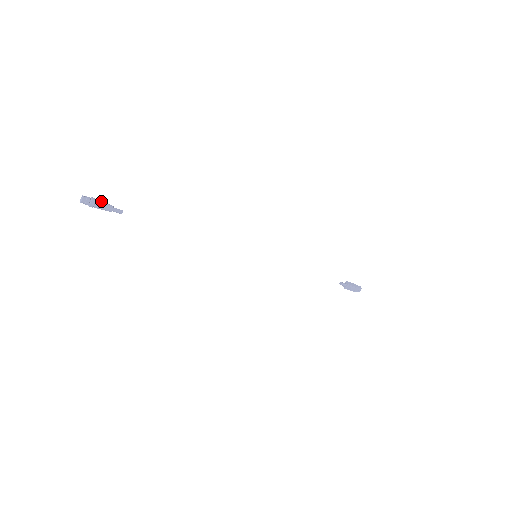
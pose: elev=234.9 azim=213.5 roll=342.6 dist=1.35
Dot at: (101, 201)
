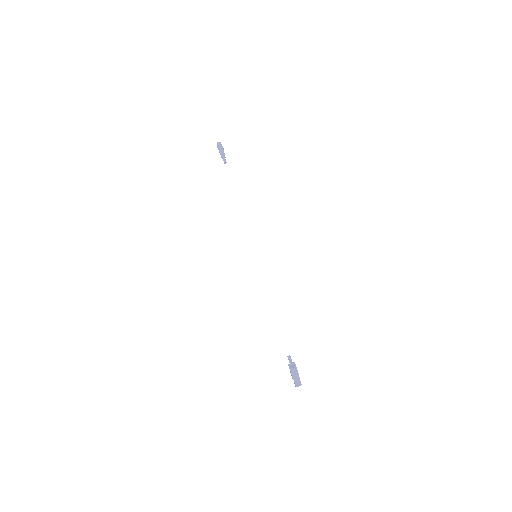
Dot at: occluded
